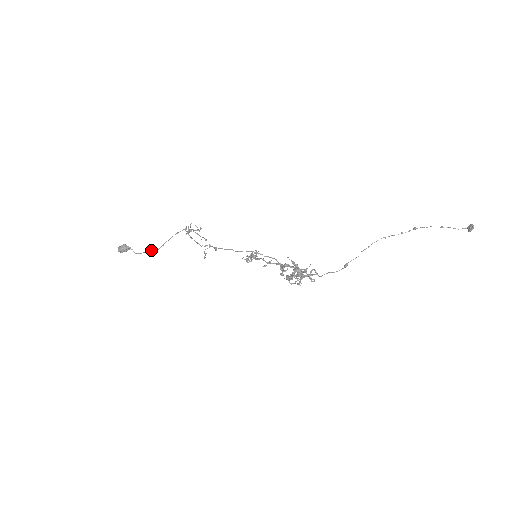
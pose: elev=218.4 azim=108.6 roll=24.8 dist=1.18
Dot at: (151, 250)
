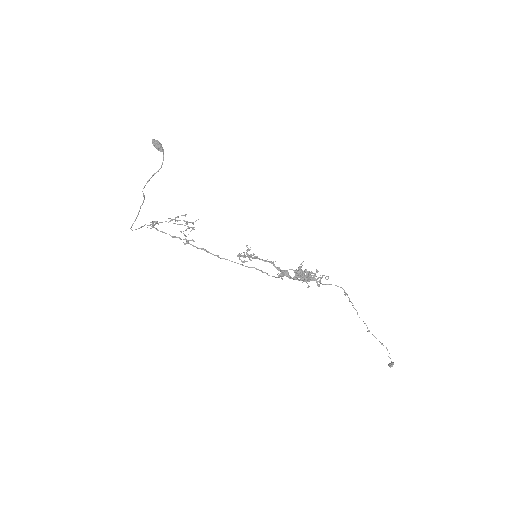
Dot at: occluded
